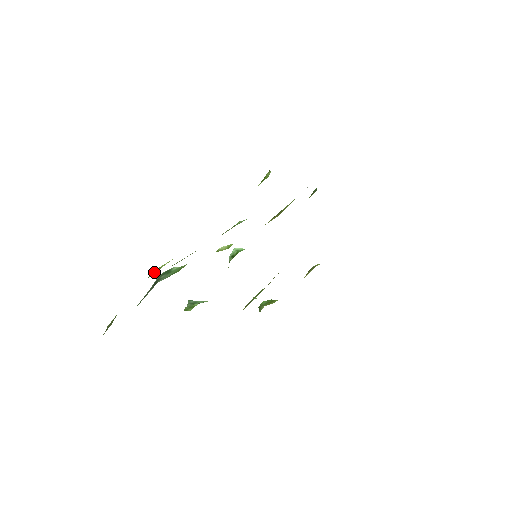
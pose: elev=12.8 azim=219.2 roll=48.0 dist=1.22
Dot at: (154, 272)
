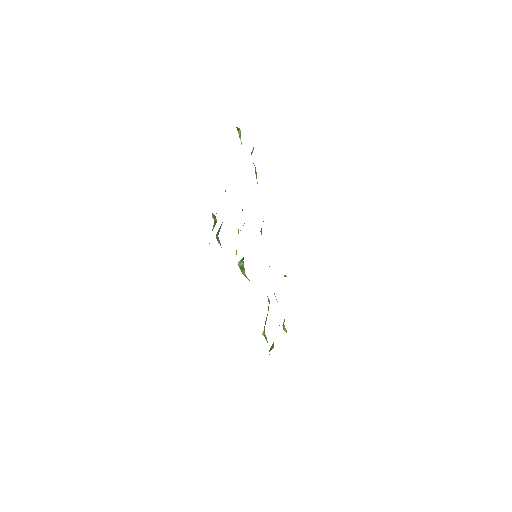
Dot at: occluded
